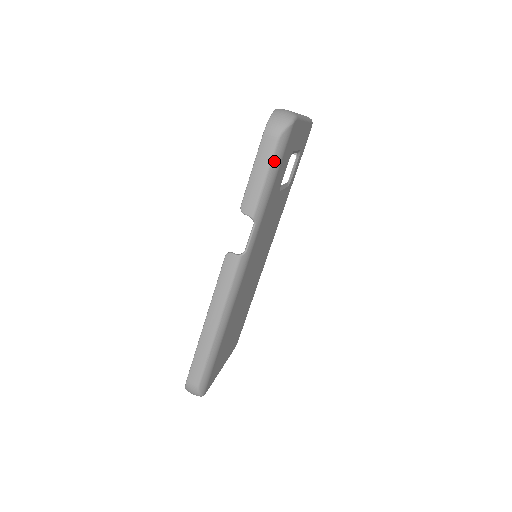
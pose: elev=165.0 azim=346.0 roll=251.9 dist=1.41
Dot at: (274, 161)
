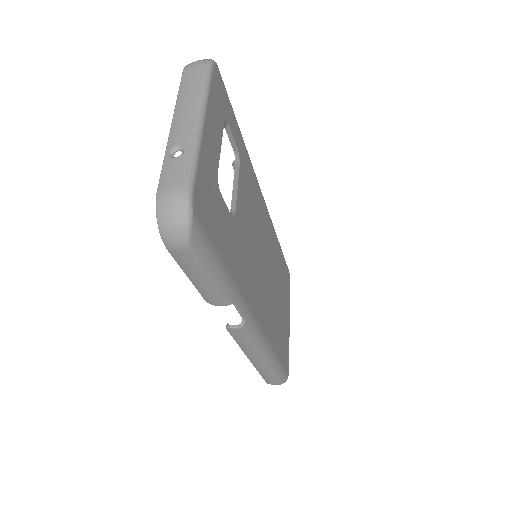
Dot at: (205, 262)
